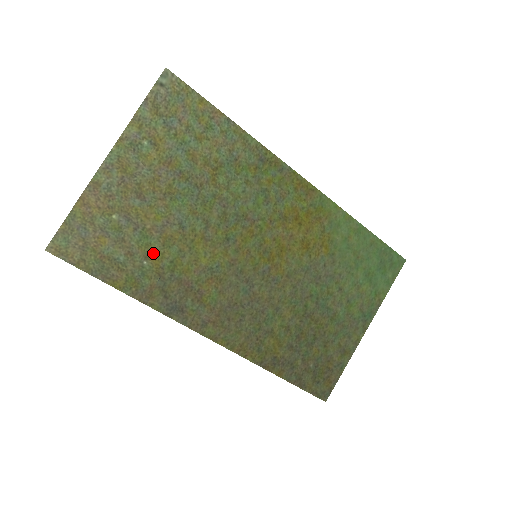
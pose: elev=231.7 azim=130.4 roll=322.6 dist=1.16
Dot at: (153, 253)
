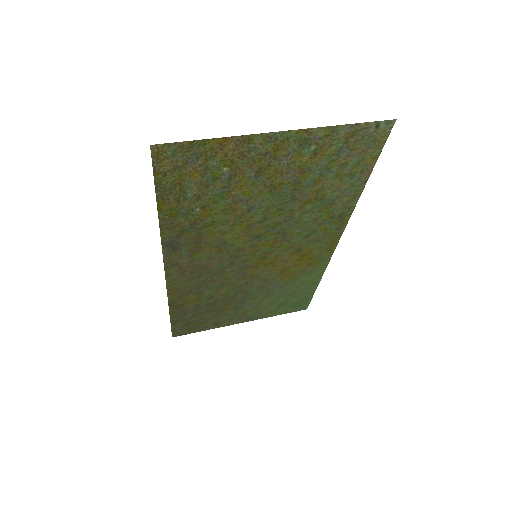
Dot at: (211, 208)
